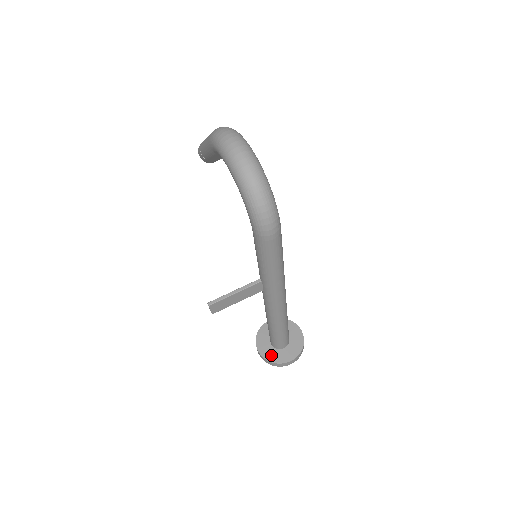
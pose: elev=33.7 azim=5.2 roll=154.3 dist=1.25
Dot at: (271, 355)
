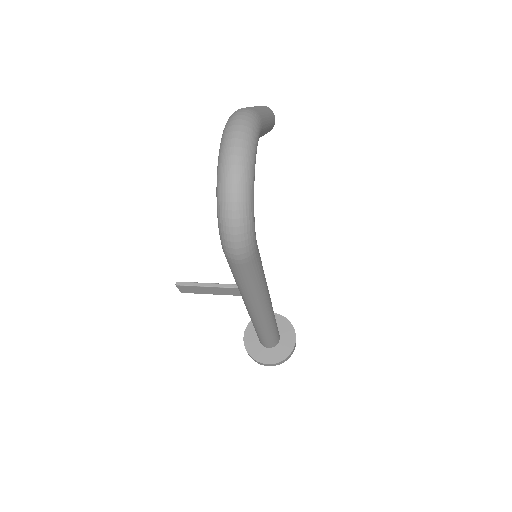
Dot at: (253, 347)
